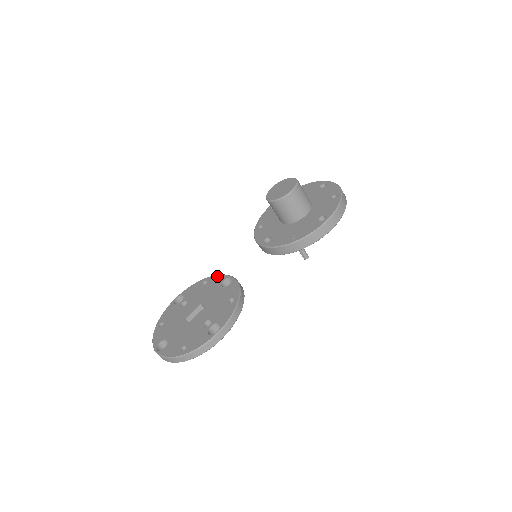
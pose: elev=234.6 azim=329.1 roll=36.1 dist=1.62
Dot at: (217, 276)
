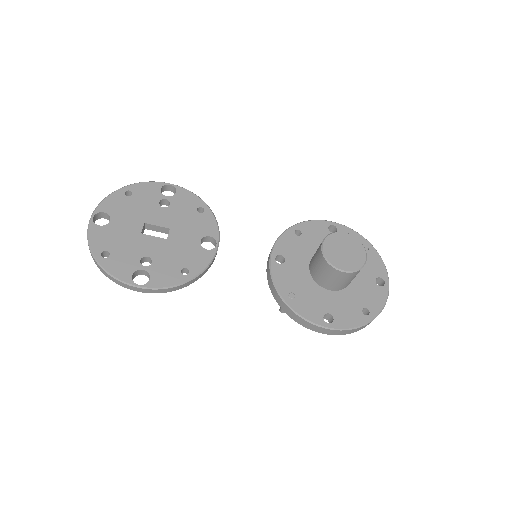
Dot at: (214, 221)
